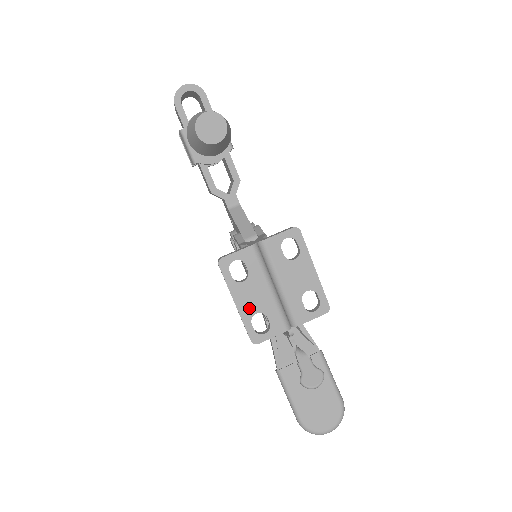
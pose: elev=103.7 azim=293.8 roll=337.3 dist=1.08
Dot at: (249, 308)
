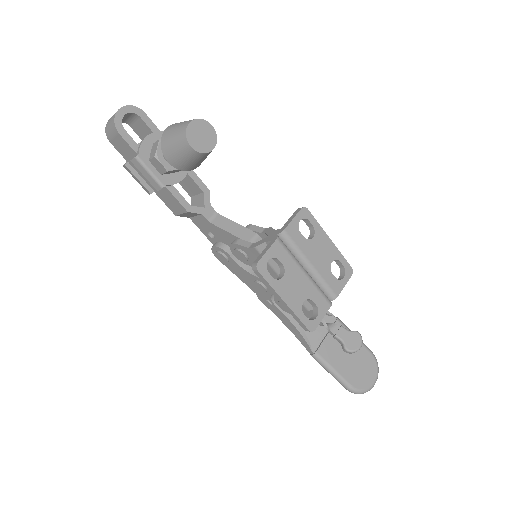
Dot at: (296, 300)
